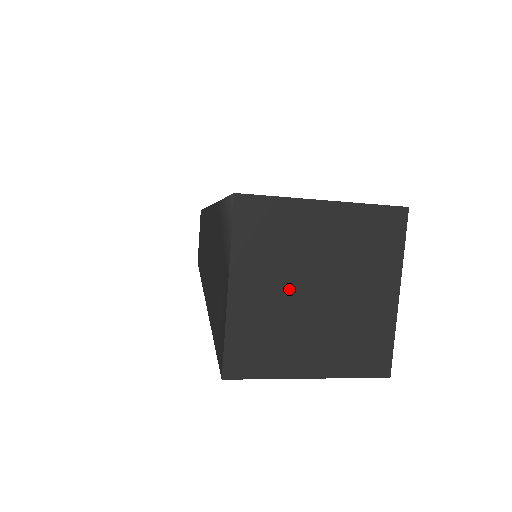
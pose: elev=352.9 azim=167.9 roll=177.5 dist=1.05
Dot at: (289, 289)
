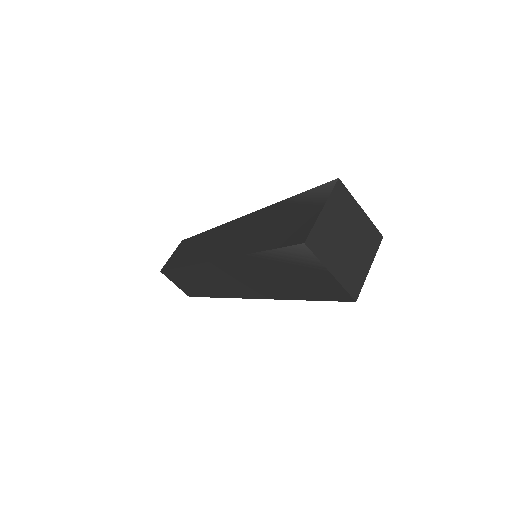
Dot at: (340, 229)
